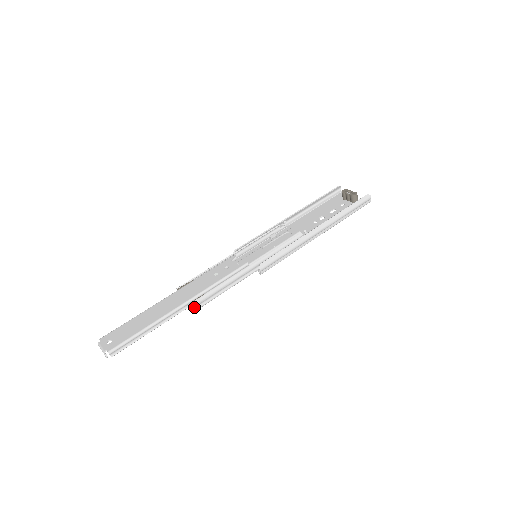
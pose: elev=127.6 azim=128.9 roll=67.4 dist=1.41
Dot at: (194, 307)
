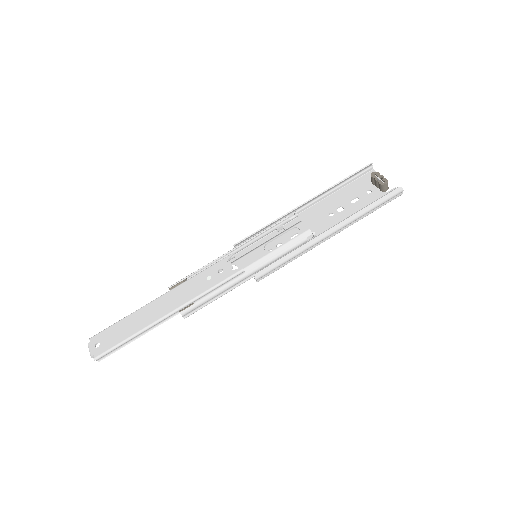
Dot at: (182, 315)
